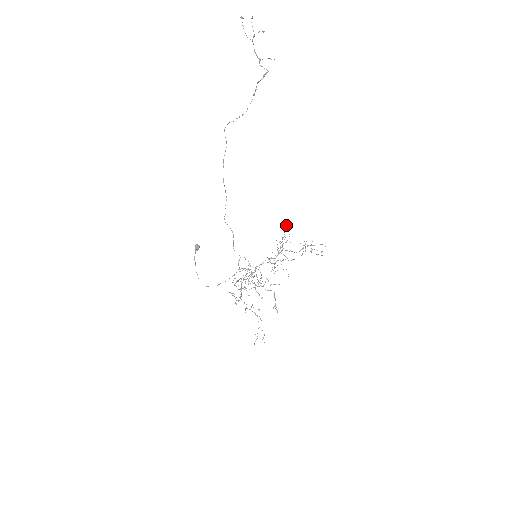
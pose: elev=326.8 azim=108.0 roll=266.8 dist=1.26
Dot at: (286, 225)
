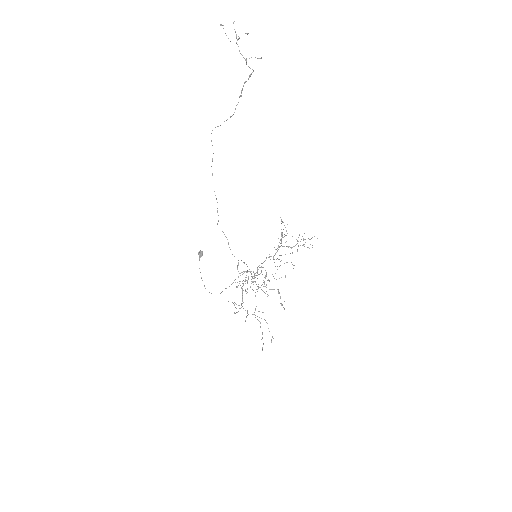
Dot at: (281, 220)
